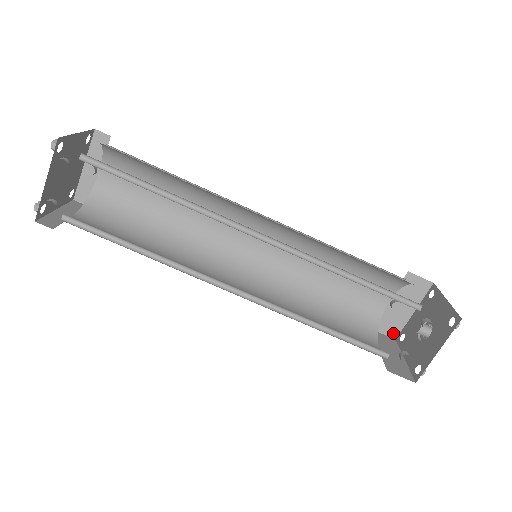
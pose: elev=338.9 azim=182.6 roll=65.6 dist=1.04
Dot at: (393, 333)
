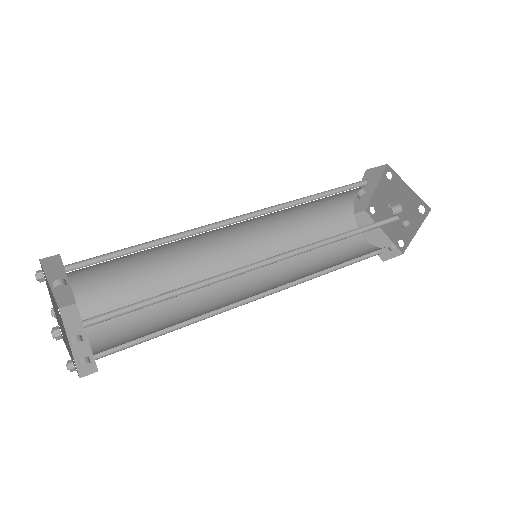
Dot at: (363, 208)
